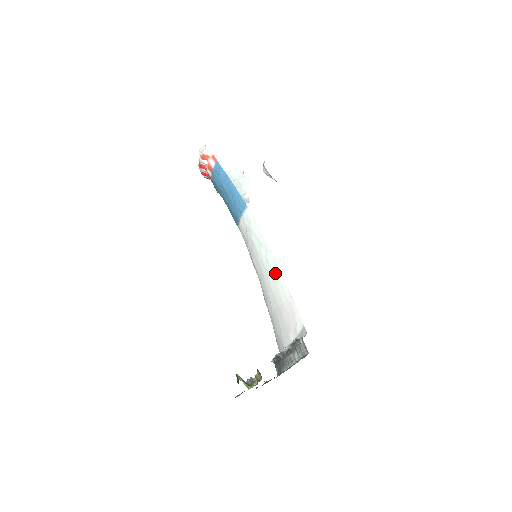
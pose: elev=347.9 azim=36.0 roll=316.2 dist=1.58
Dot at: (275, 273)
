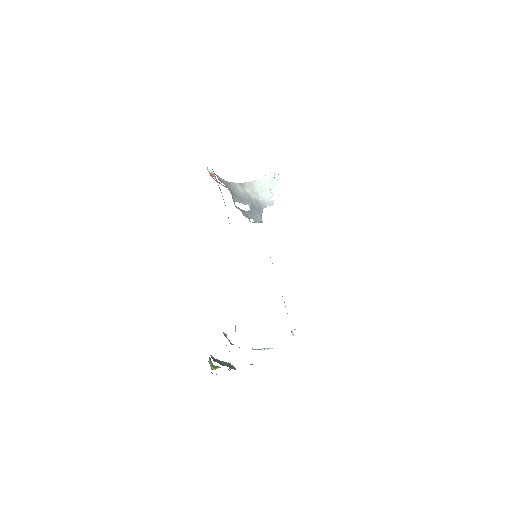
Dot at: occluded
